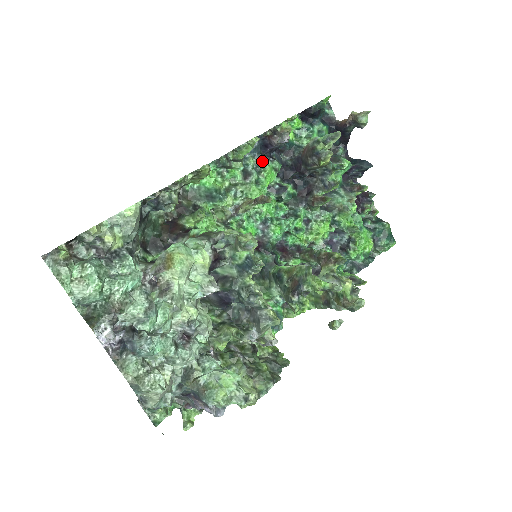
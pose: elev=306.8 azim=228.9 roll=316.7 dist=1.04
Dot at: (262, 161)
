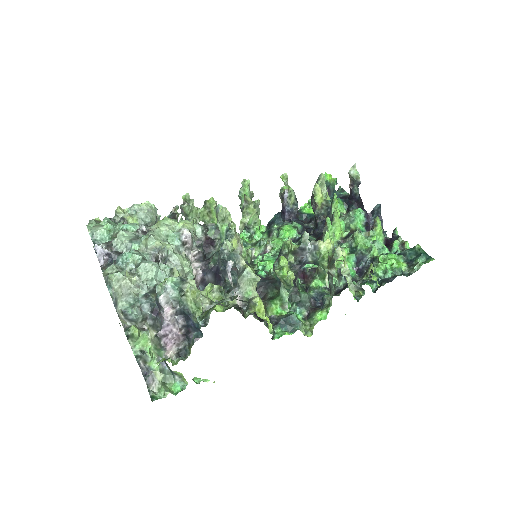
Dot at: (283, 225)
